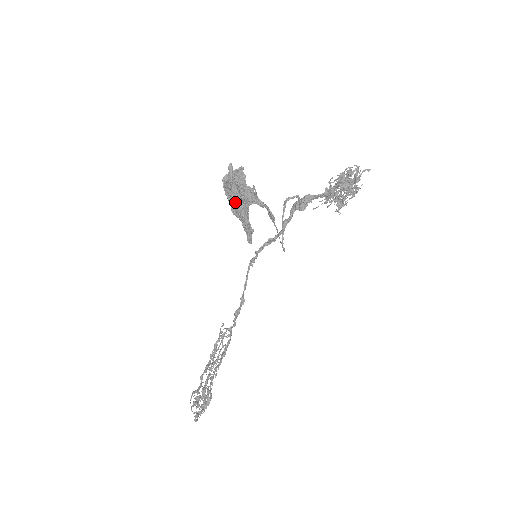
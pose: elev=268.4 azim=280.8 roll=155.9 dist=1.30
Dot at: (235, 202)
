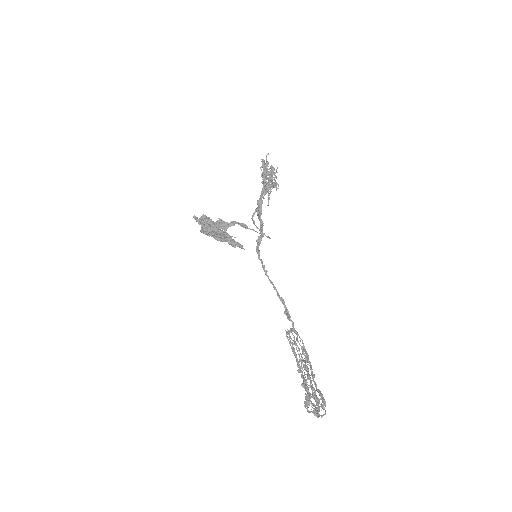
Dot at: occluded
